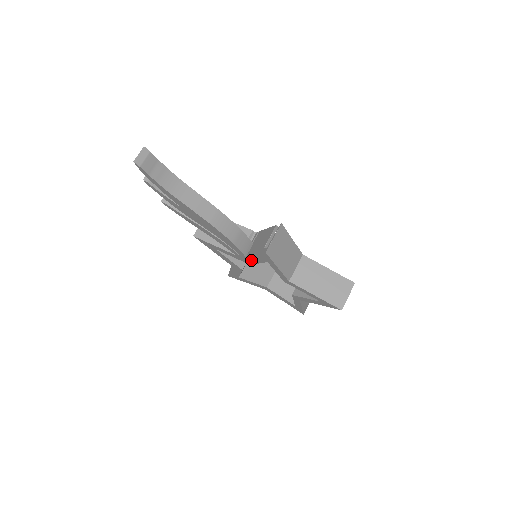
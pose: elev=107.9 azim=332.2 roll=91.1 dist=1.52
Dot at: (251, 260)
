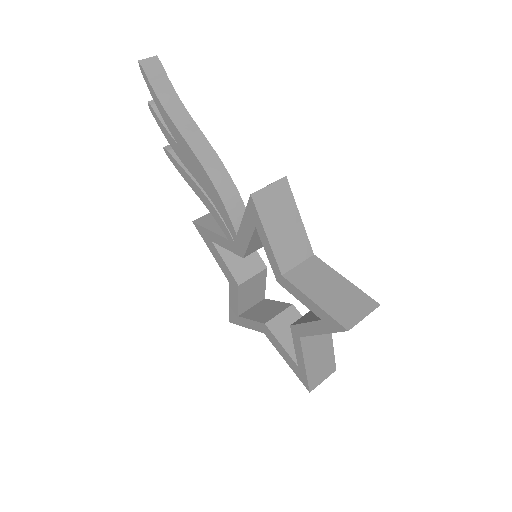
Dot at: (242, 240)
